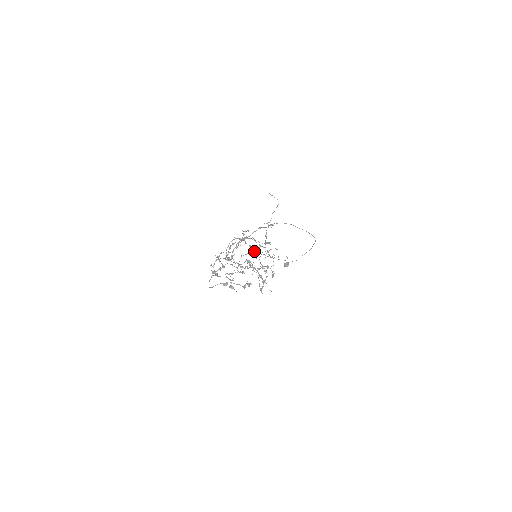
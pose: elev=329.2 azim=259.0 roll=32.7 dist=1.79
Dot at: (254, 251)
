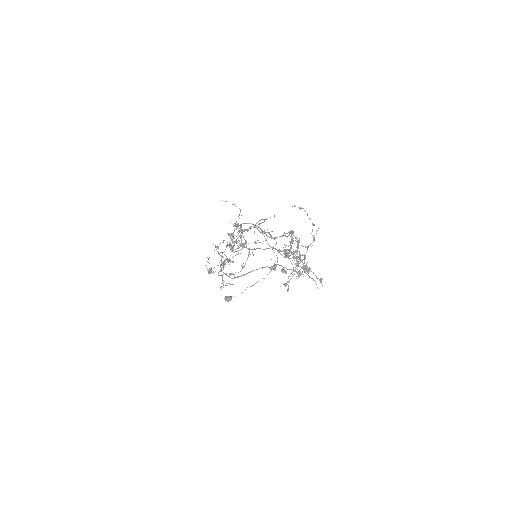
Dot at: (293, 232)
